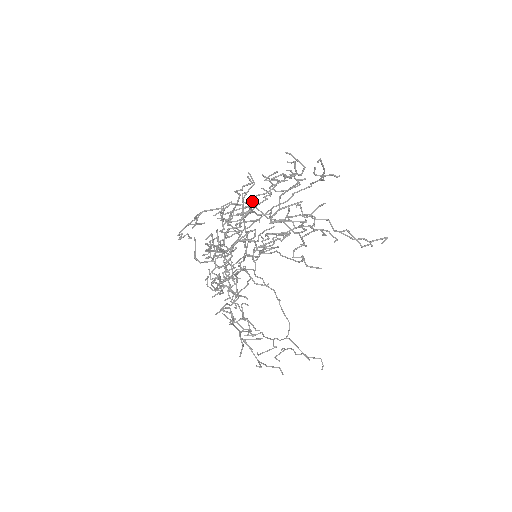
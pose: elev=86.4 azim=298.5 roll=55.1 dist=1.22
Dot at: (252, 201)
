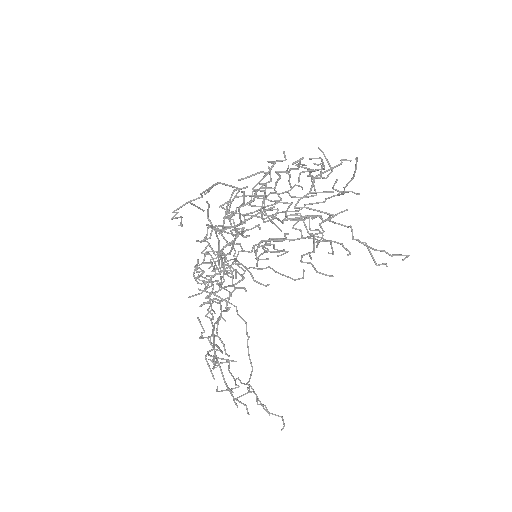
Dot at: occluded
